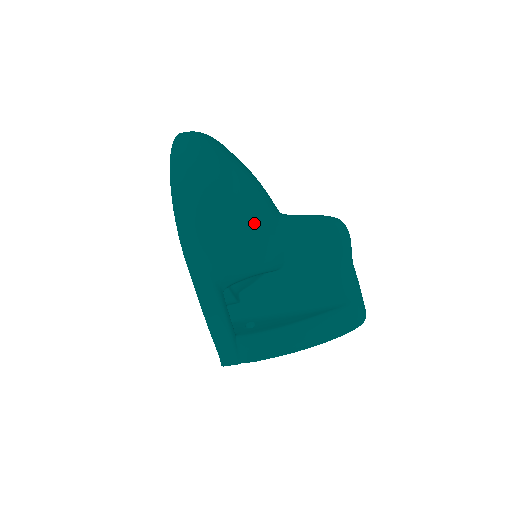
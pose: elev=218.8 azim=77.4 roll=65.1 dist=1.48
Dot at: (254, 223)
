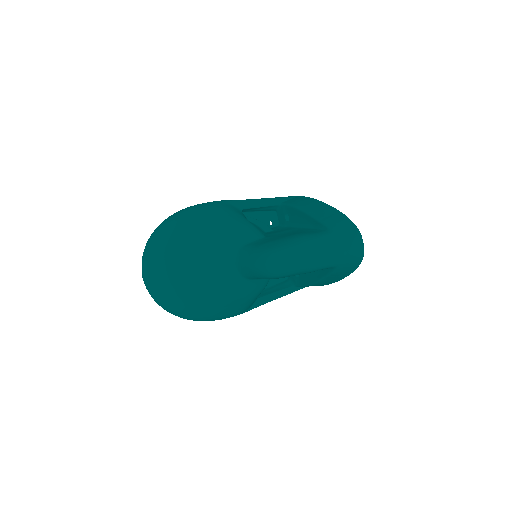
Dot at: (226, 298)
